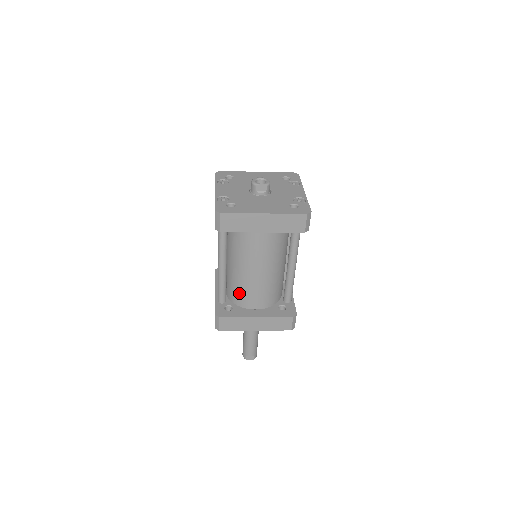
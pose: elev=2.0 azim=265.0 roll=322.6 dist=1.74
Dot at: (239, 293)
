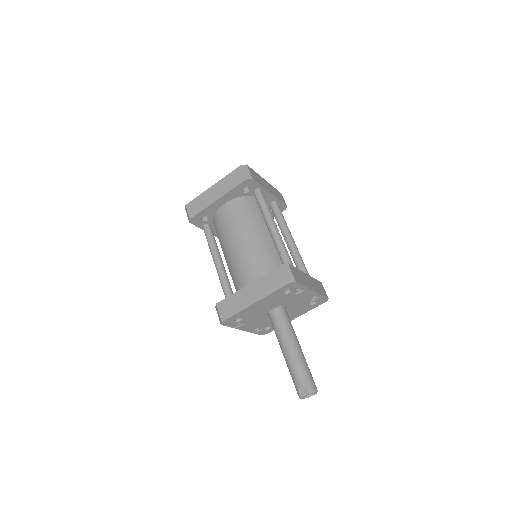
Dot at: (237, 281)
